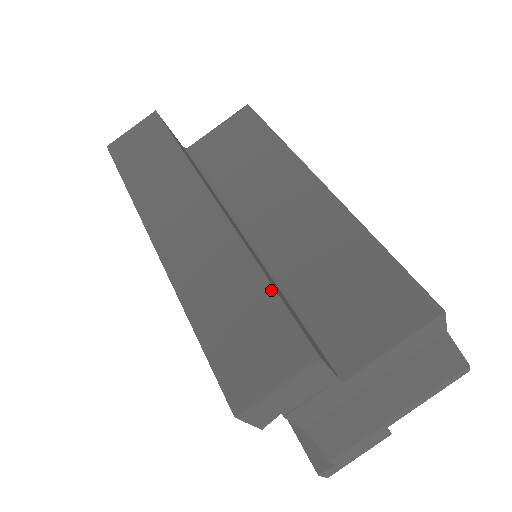
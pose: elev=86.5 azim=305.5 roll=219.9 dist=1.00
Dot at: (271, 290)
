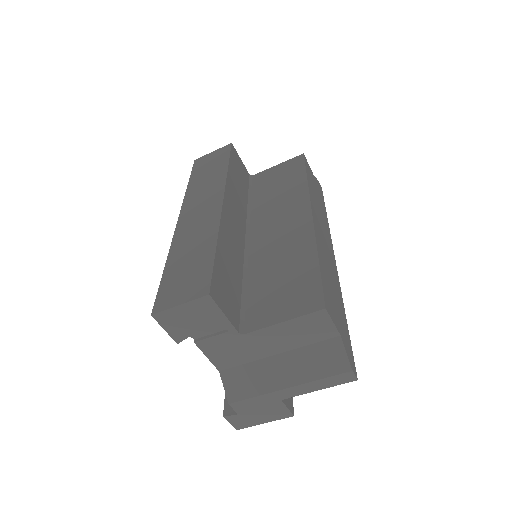
Dot at: (213, 254)
